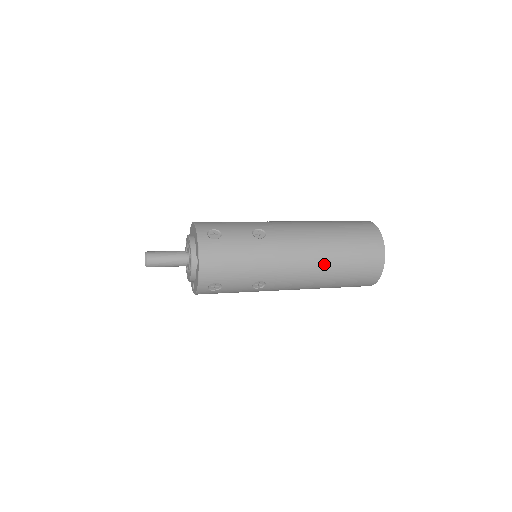
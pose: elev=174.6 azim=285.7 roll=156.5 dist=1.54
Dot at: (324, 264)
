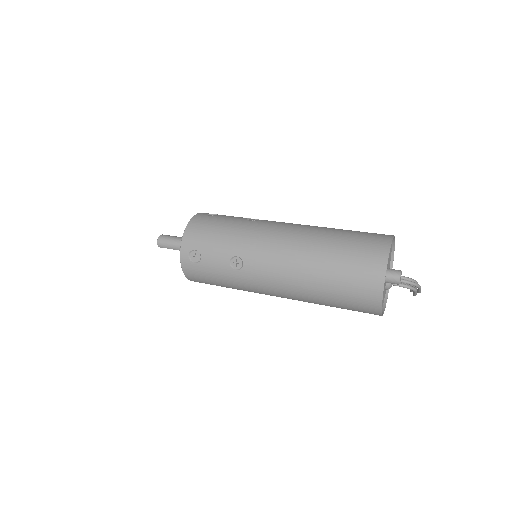
Dot at: (308, 248)
